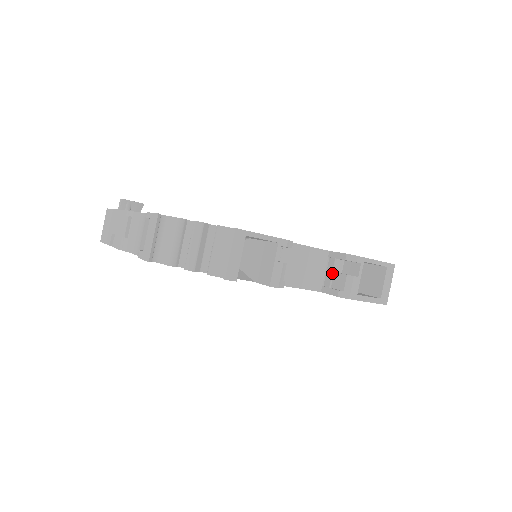
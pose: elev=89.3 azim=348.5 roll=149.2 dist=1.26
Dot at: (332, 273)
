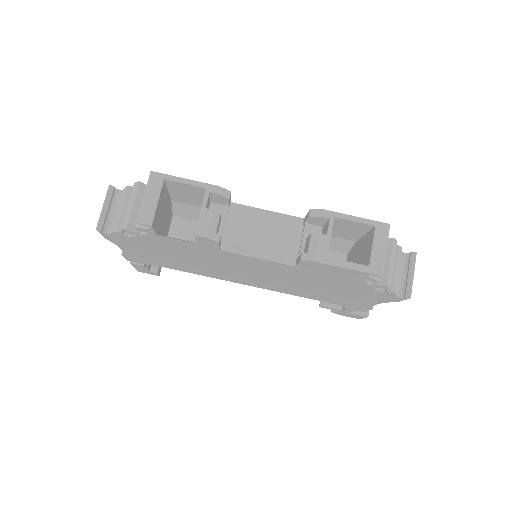
Dot at: (302, 239)
